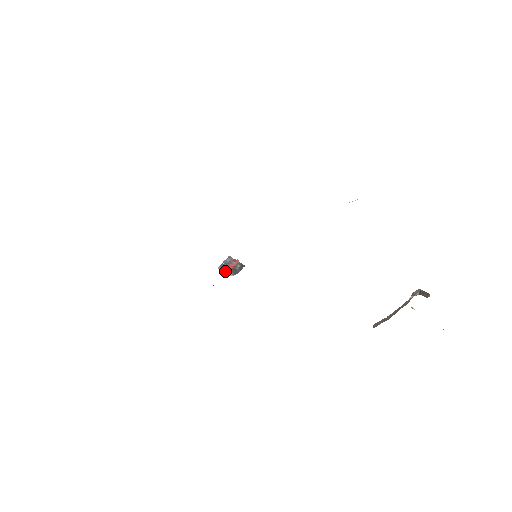
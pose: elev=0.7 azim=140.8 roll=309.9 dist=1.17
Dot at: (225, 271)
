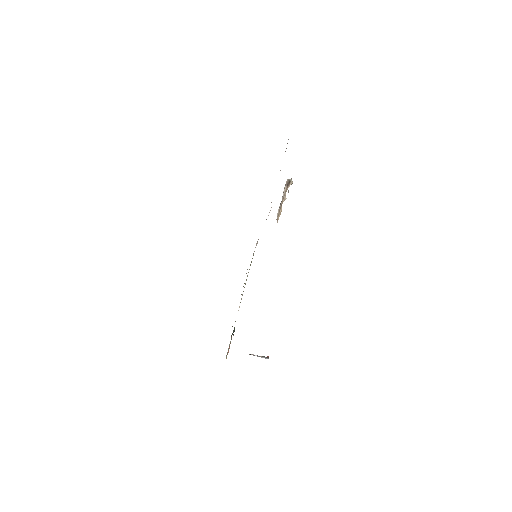
Dot at: occluded
